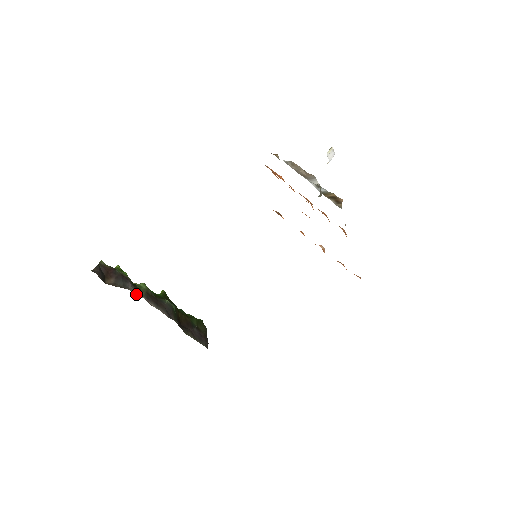
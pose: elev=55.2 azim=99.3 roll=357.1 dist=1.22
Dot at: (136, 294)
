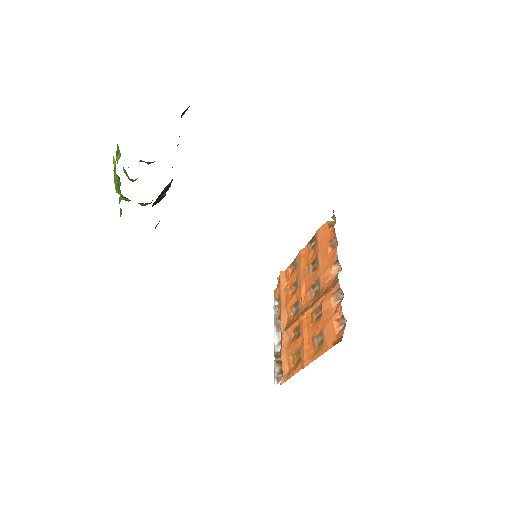
Dot at: occluded
